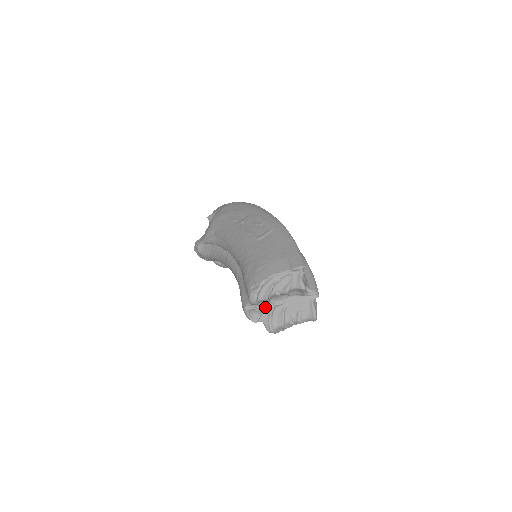
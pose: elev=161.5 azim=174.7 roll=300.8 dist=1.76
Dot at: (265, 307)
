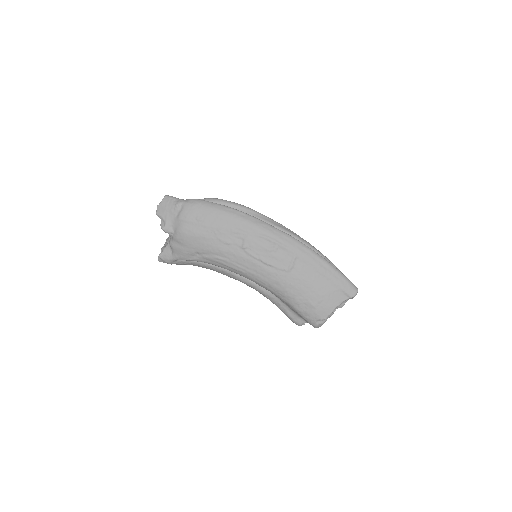
Dot at: occluded
